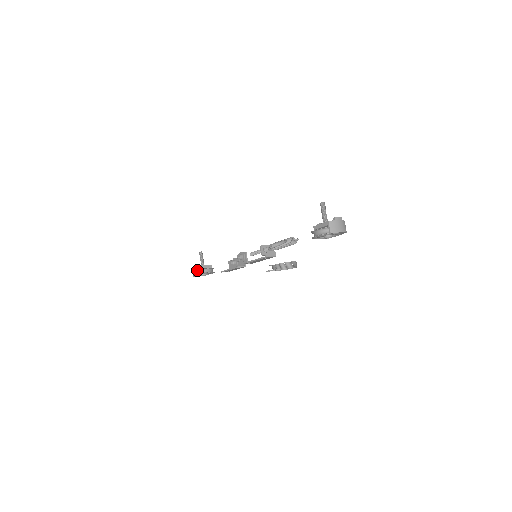
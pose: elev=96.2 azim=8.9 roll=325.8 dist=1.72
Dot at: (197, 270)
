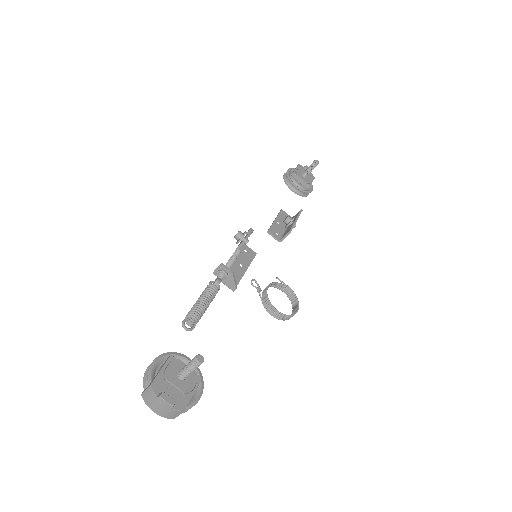
Dot at: (288, 174)
